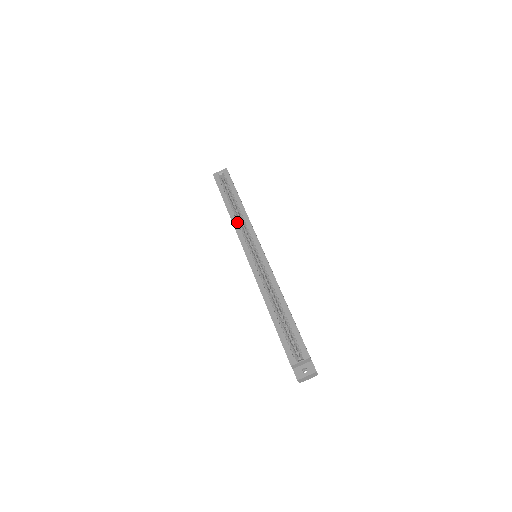
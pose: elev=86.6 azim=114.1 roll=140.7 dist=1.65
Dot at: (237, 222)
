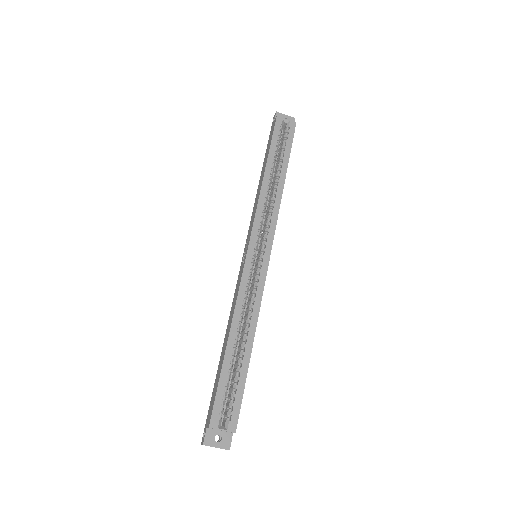
Dot at: (264, 198)
